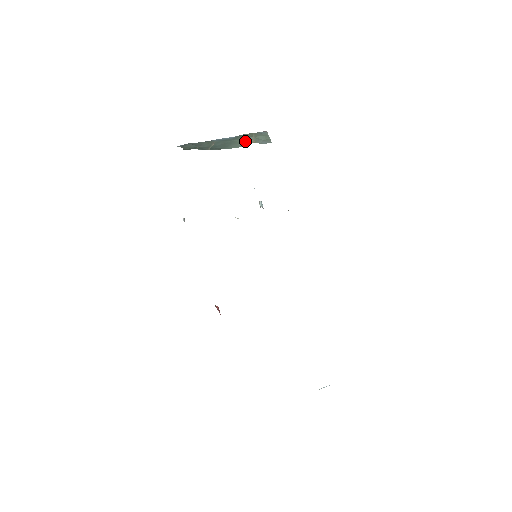
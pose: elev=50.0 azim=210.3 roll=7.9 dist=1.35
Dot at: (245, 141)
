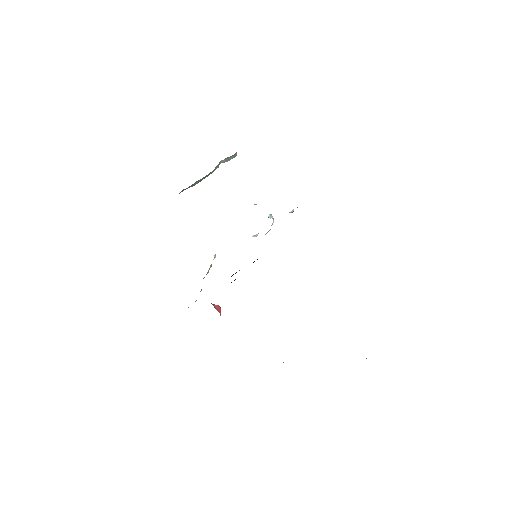
Dot at: (217, 166)
